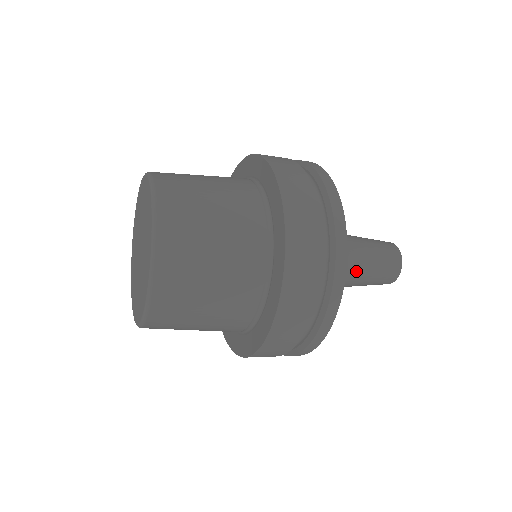
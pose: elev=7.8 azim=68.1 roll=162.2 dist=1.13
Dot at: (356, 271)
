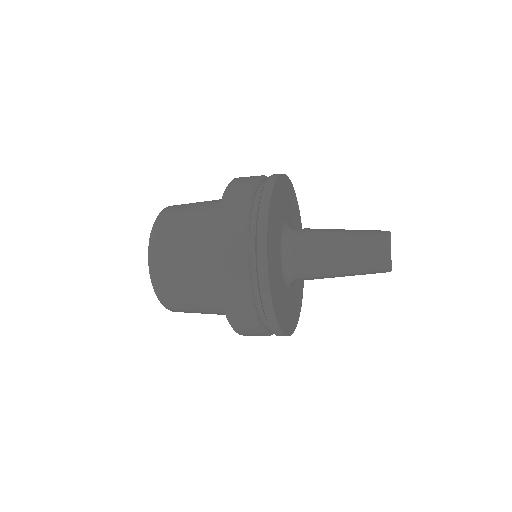
Dot at: (334, 254)
